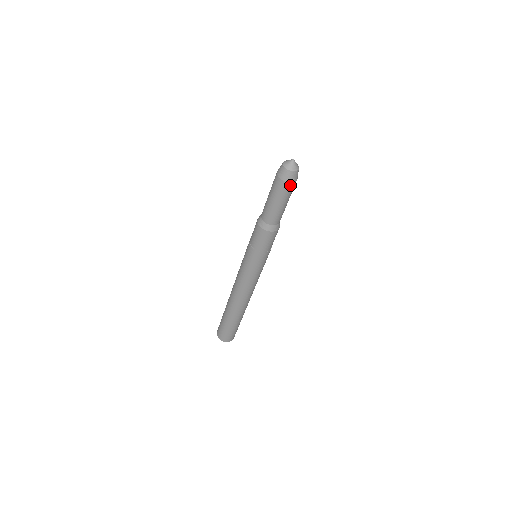
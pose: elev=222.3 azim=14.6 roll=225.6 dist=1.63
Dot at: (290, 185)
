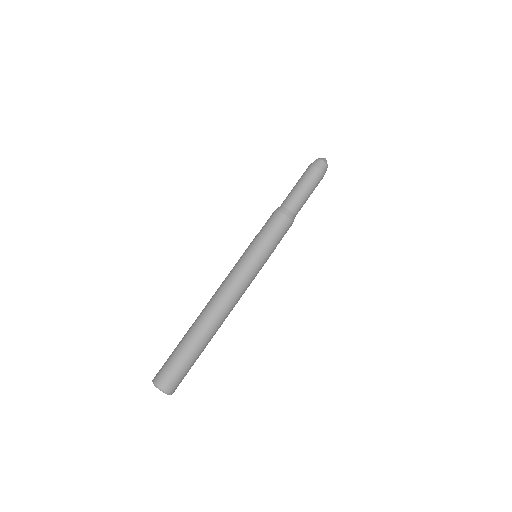
Dot at: (321, 176)
